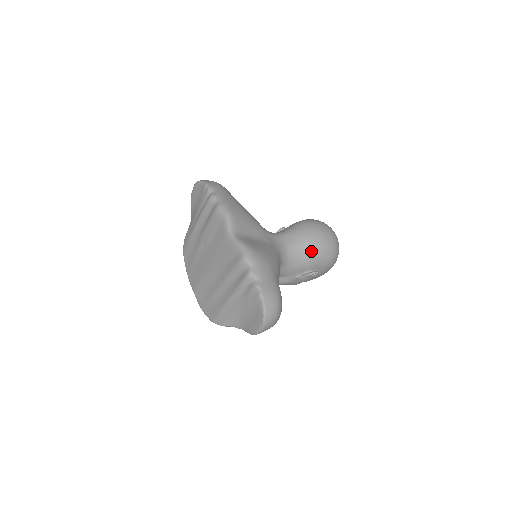
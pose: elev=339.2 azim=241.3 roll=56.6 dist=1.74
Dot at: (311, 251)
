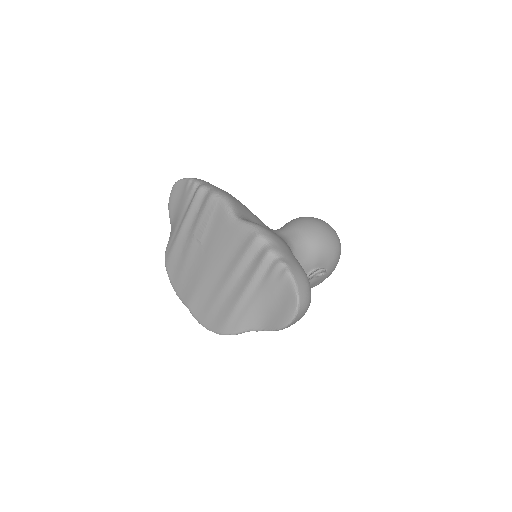
Dot at: (316, 243)
